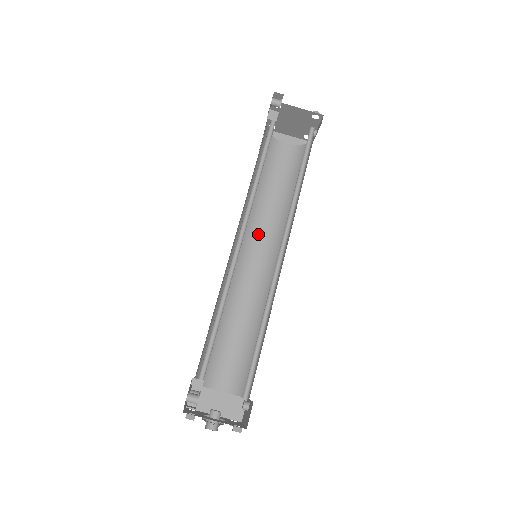
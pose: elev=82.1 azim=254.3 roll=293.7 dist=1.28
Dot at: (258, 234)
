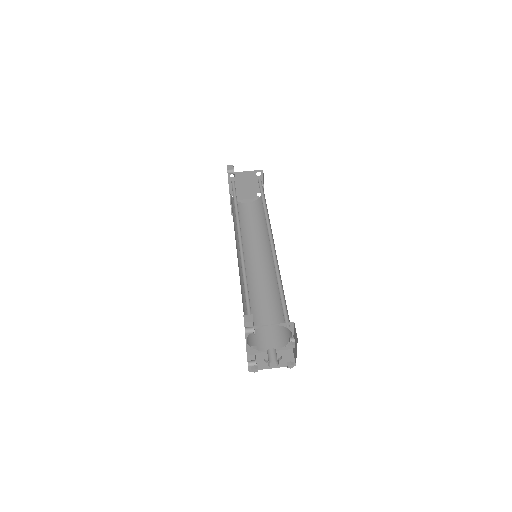
Dot at: (252, 253)
